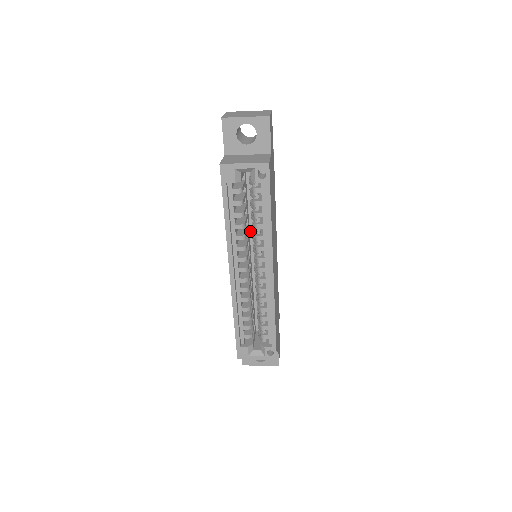
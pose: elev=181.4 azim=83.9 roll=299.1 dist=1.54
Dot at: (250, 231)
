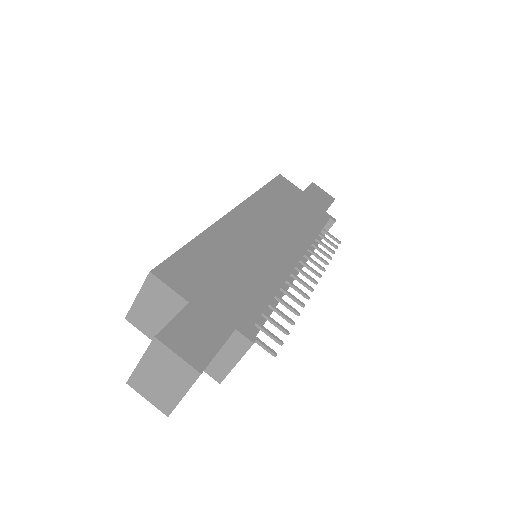
Dot at: occluded
